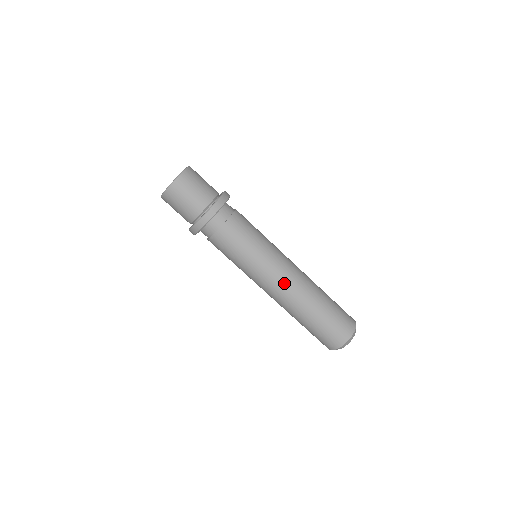
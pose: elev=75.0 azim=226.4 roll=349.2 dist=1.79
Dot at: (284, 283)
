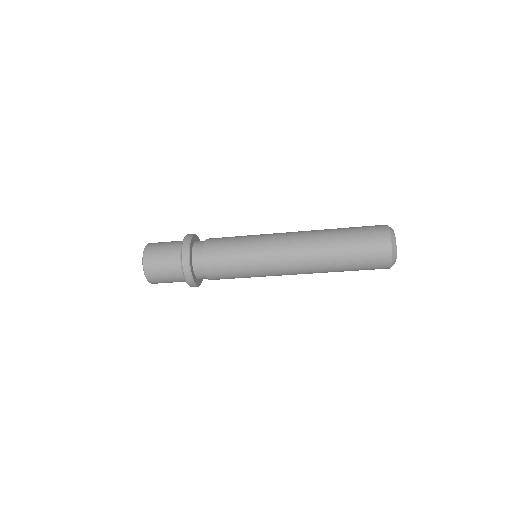
Dot at: (292, 270)
